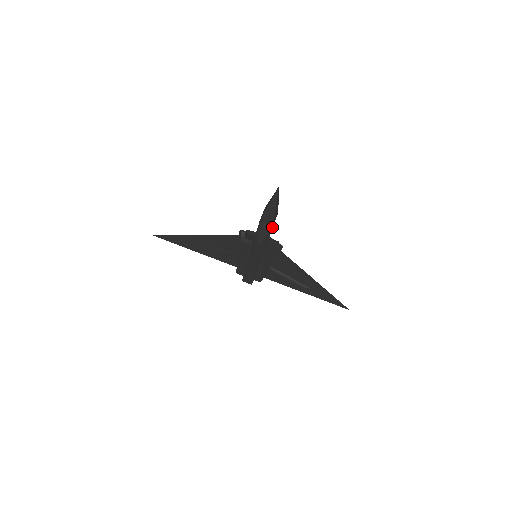
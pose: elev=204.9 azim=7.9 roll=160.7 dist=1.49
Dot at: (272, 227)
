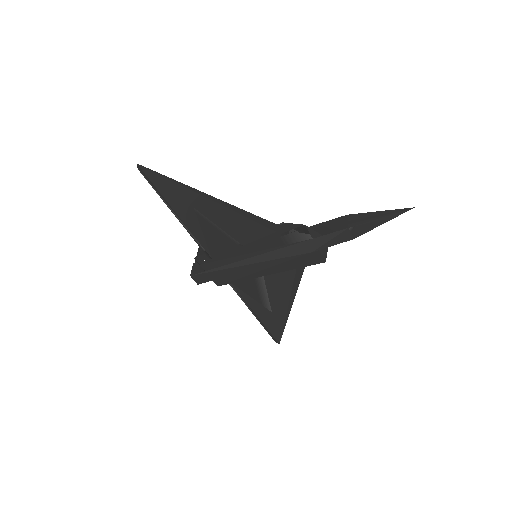
Dot at: (351, 239)
